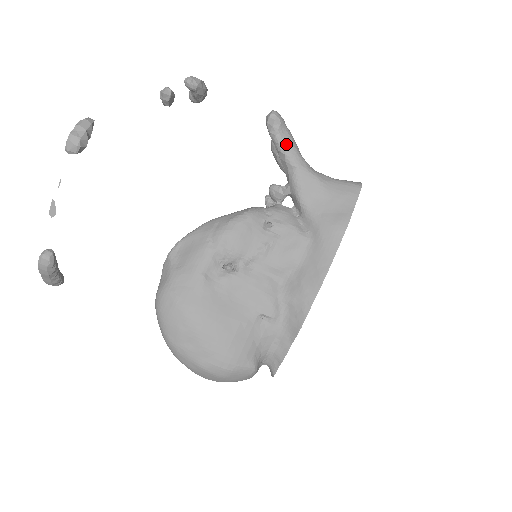
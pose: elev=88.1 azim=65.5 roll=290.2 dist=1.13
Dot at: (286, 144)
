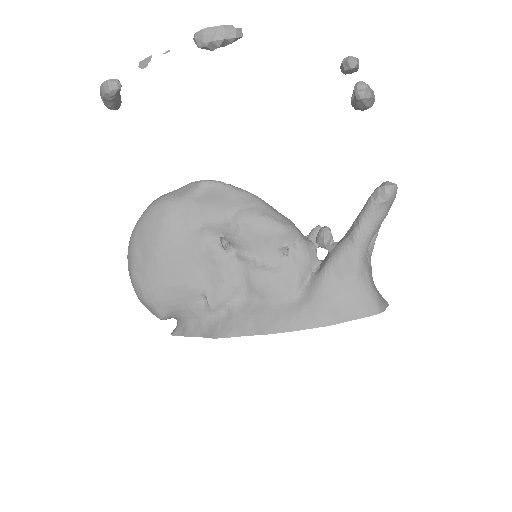
Dot at: (370, 219)
